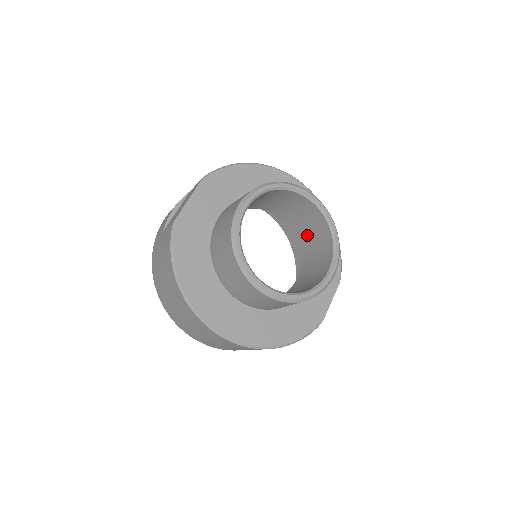
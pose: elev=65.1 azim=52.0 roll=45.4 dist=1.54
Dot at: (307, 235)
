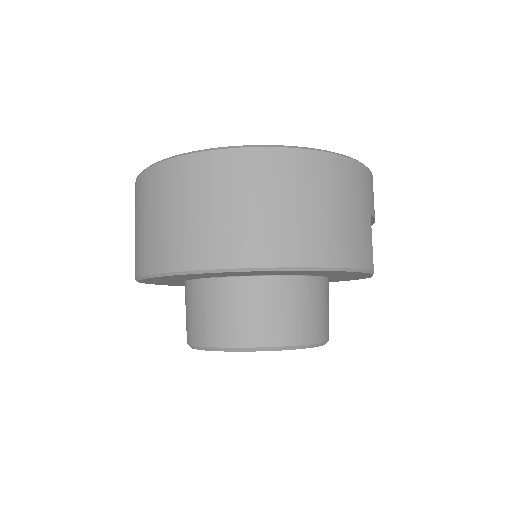
Dot at: occluded
